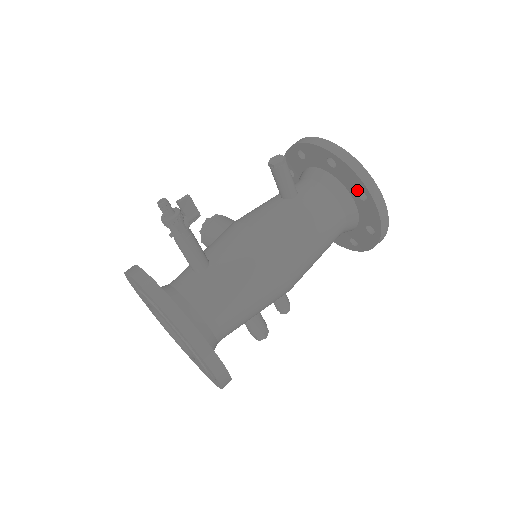
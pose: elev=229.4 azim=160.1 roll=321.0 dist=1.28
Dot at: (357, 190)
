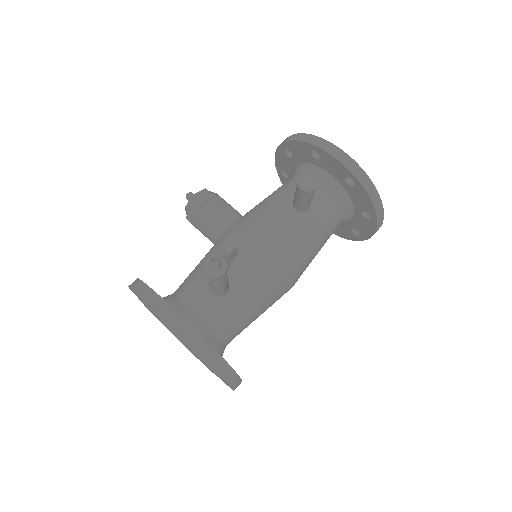
Dot at: (364, 210)
